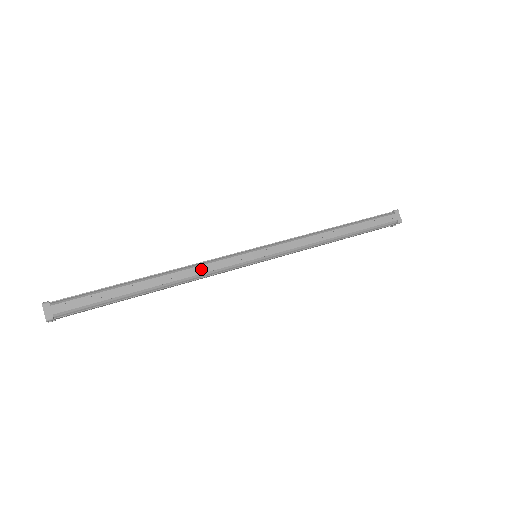
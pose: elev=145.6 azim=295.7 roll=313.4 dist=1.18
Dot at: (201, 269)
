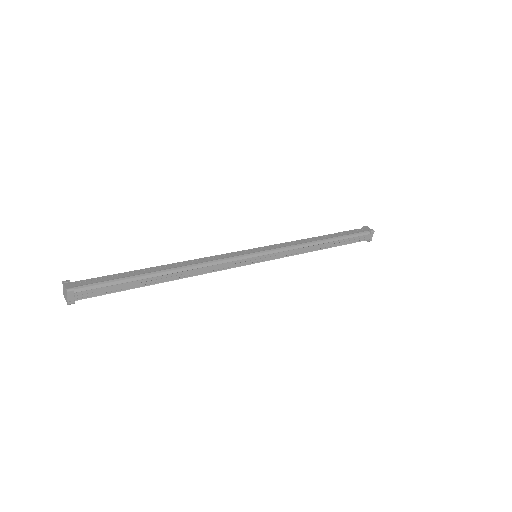
Dot at: (211, 269)
